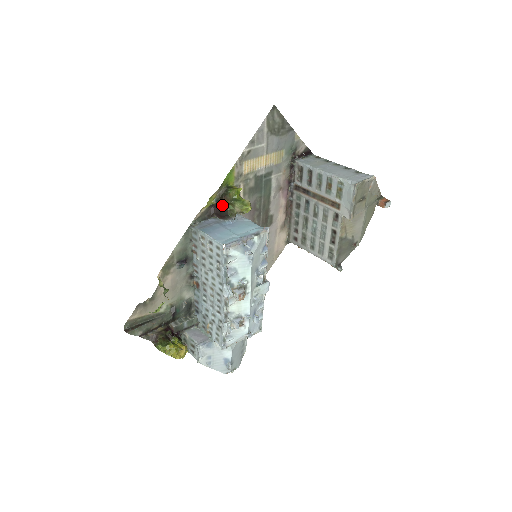
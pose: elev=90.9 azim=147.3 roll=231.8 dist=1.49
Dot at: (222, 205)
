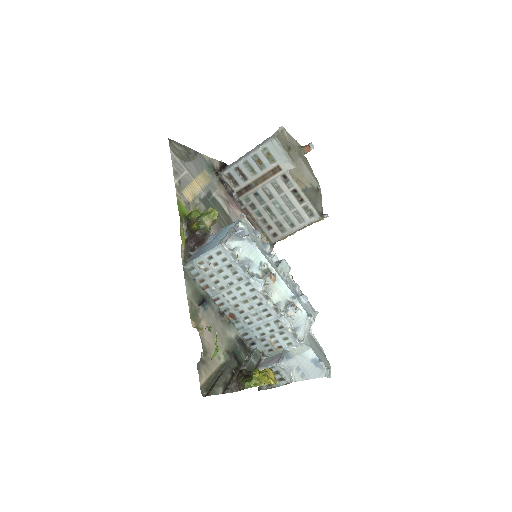
Dot at: (194, 230)
